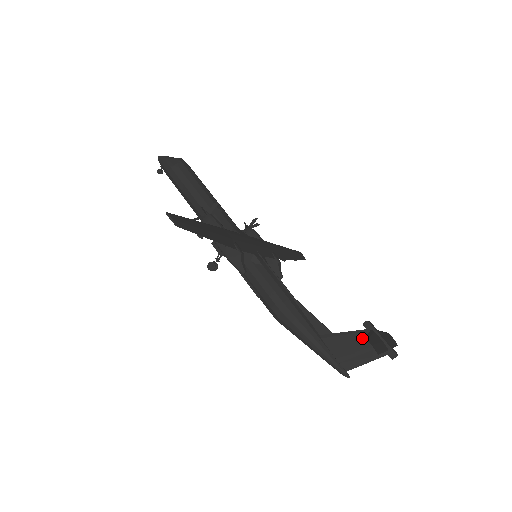
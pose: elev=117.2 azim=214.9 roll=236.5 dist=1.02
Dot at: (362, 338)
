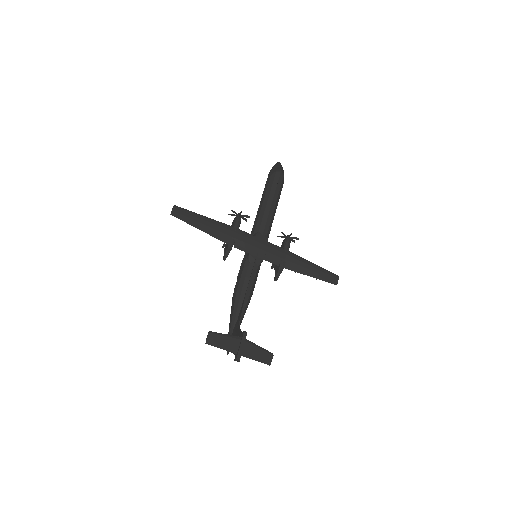
Dot at: occluded
